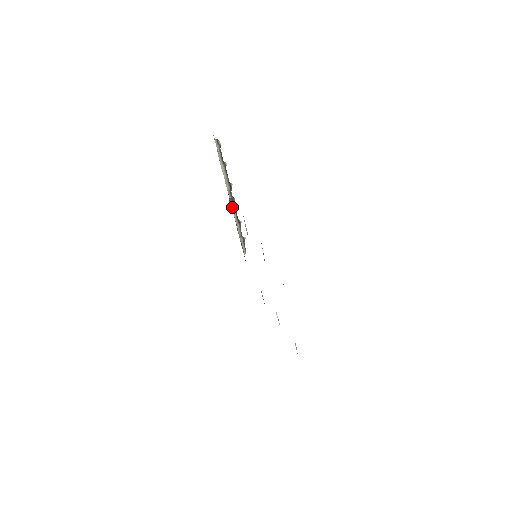
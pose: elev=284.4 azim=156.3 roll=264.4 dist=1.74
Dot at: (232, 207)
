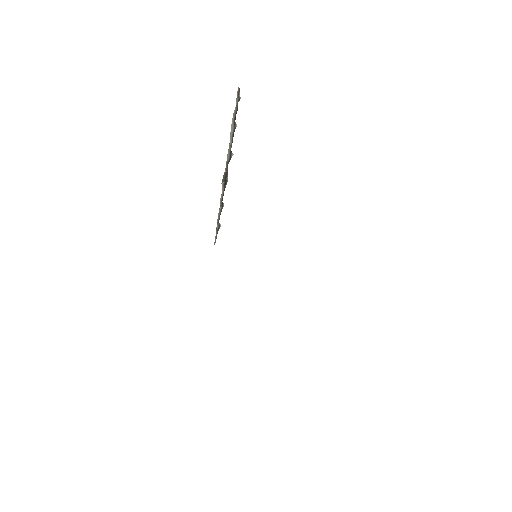
Dot at: (222, 184)
